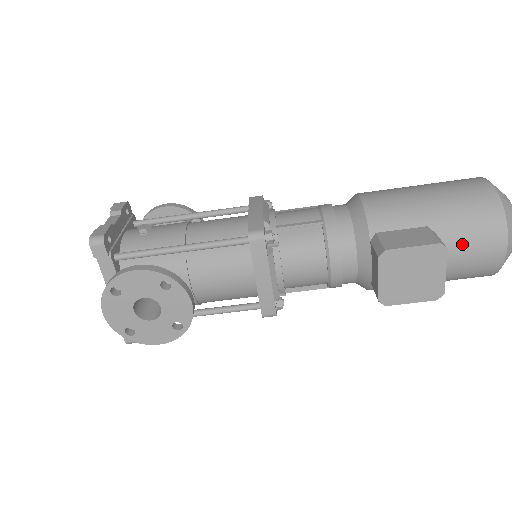
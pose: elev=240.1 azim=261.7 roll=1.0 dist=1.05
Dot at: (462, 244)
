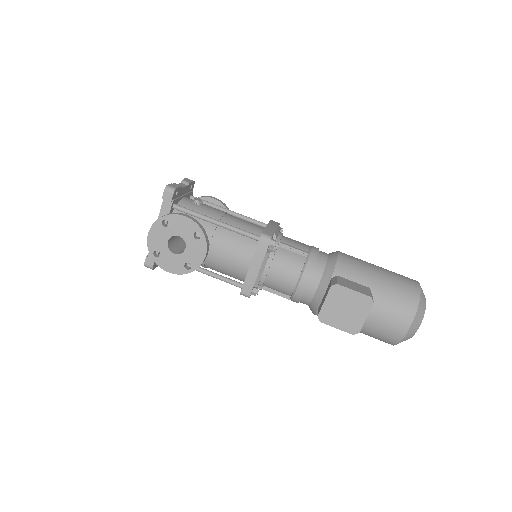
Dot at: (385, 309)
